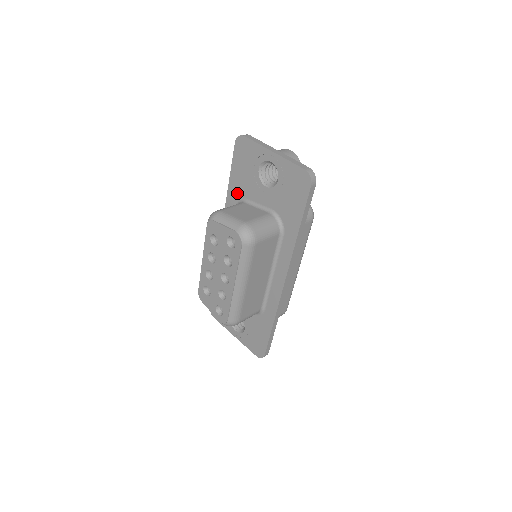
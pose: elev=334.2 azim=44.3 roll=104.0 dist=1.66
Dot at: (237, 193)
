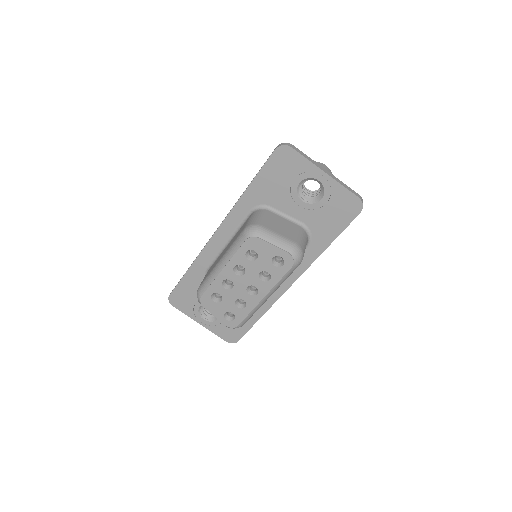
Dot at: (258, 198)
